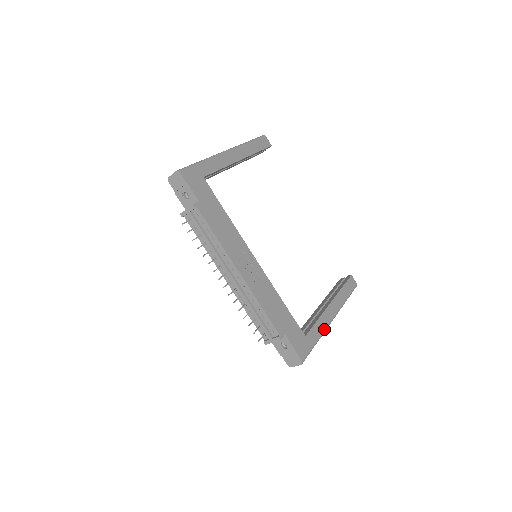
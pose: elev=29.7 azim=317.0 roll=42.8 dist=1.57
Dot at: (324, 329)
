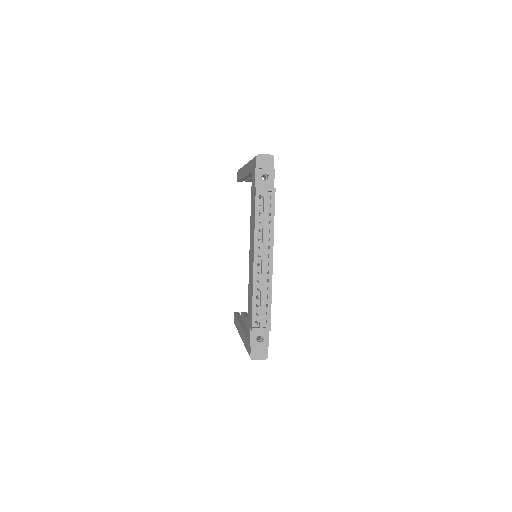
Dot at: occluded
